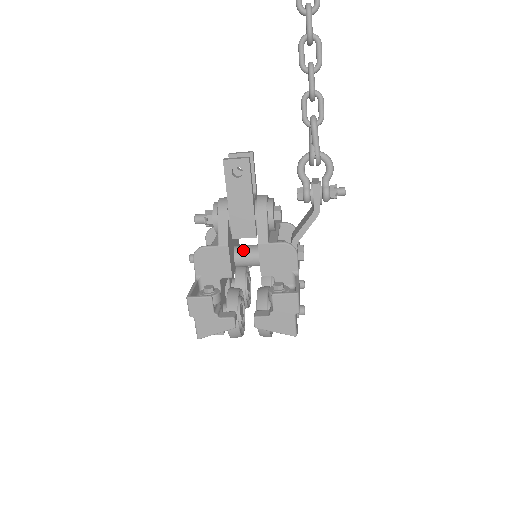
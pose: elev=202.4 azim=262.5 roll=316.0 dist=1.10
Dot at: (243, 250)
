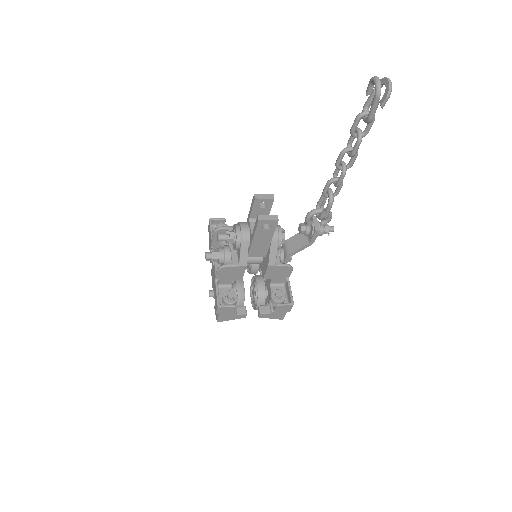
Dot at: occluded
